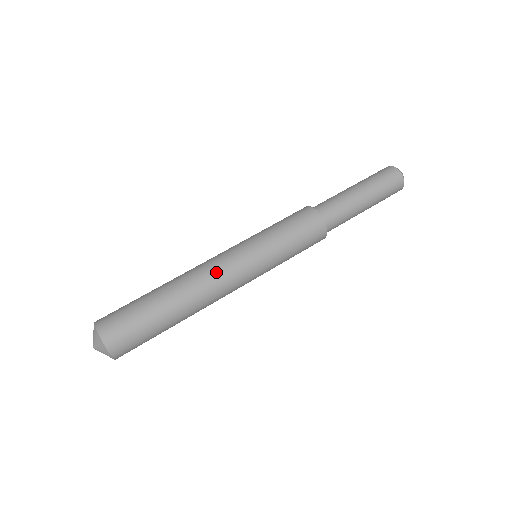
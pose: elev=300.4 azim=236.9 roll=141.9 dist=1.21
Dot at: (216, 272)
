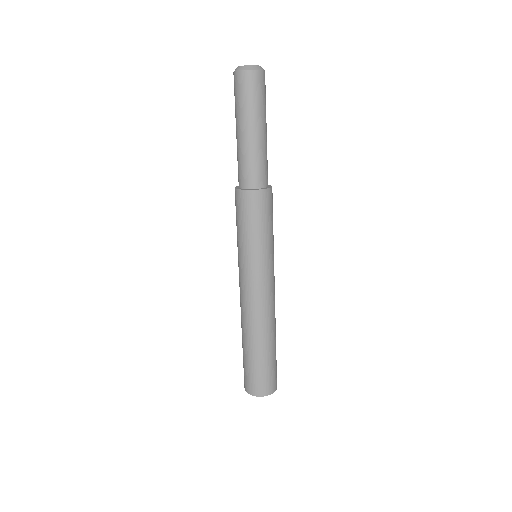
Dot at: (271, 301)
